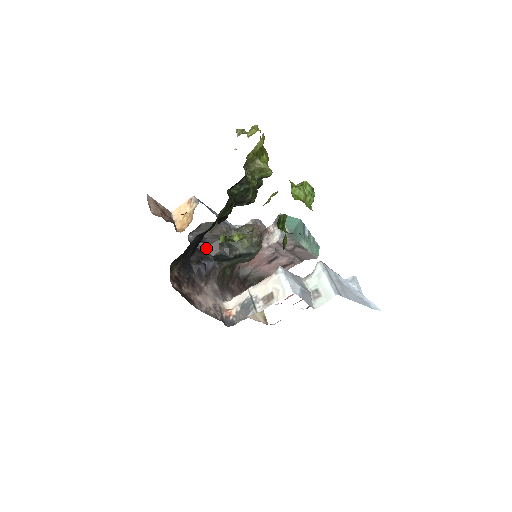
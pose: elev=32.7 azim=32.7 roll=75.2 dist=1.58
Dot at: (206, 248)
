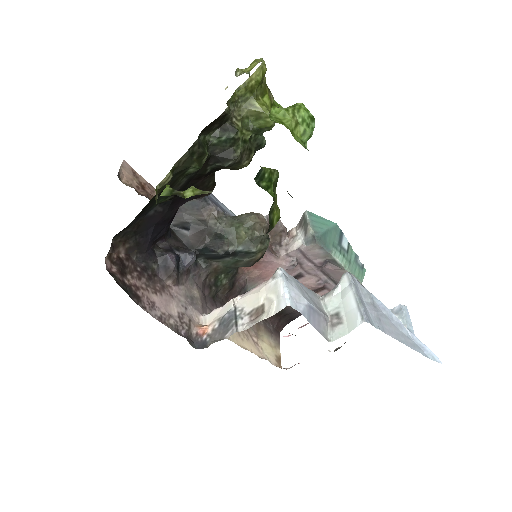
Dot at: (188, 237)
